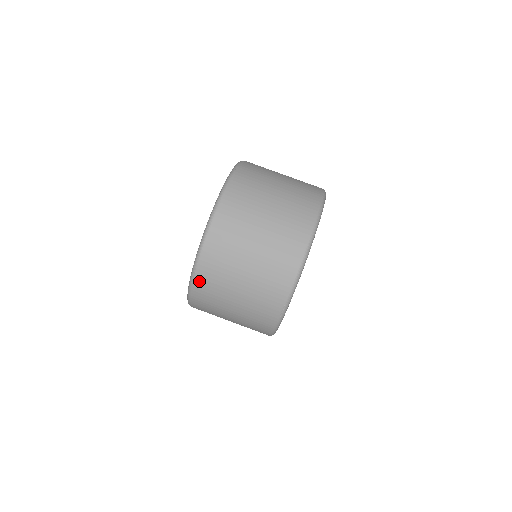
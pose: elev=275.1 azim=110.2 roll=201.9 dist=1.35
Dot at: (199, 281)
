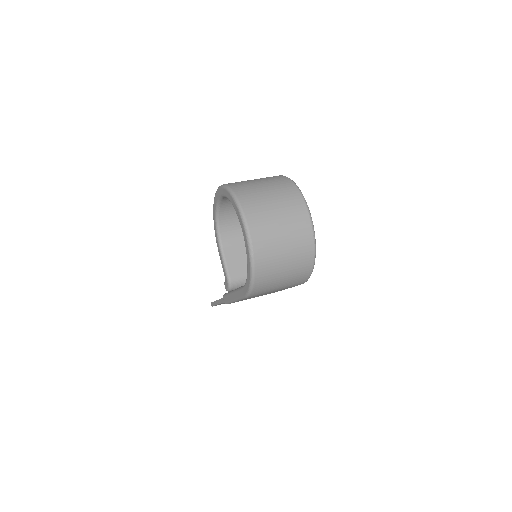
Dot at: (257, 248)
